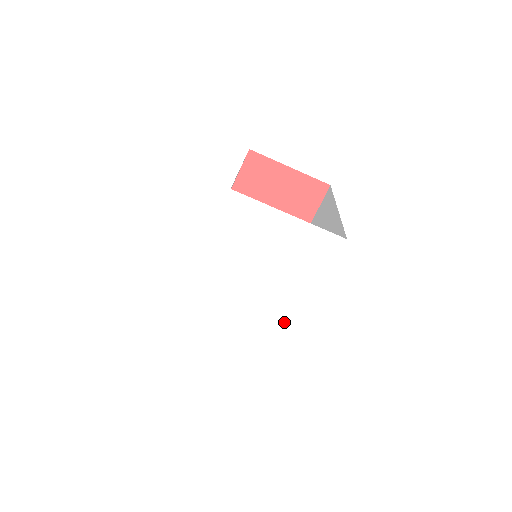
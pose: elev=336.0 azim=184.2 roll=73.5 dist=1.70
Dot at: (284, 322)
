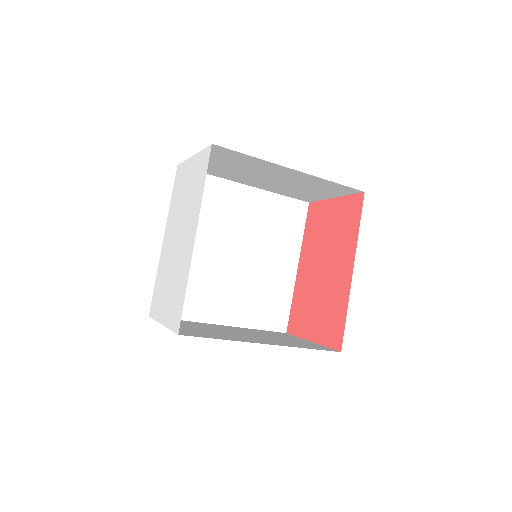
Dot at: (188, 252)
